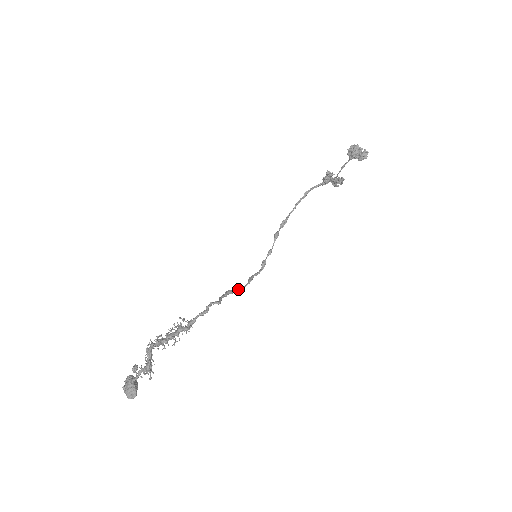
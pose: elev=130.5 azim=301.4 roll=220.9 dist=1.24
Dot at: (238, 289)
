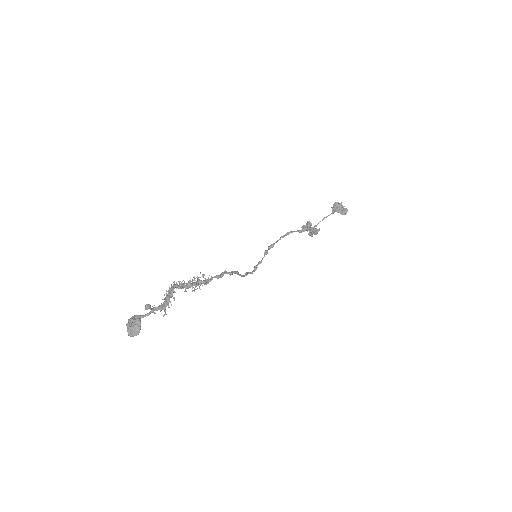
Dot at: (240, 274)
